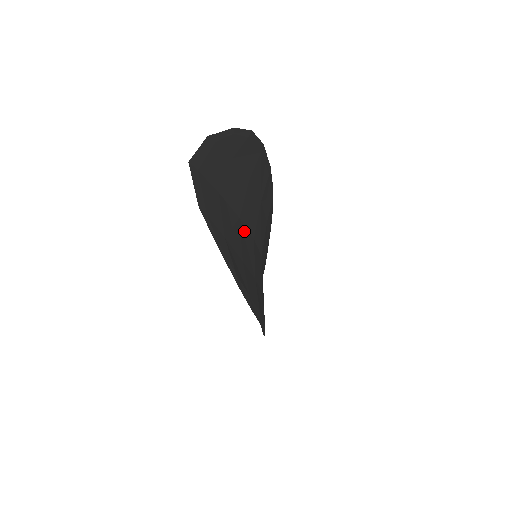
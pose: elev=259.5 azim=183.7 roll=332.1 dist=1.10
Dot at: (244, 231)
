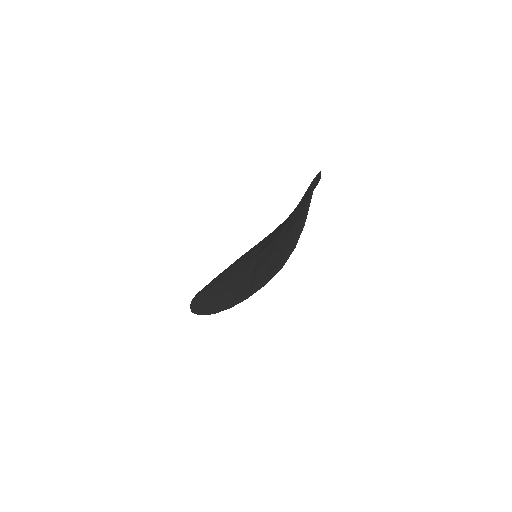
Dot at: occluded
